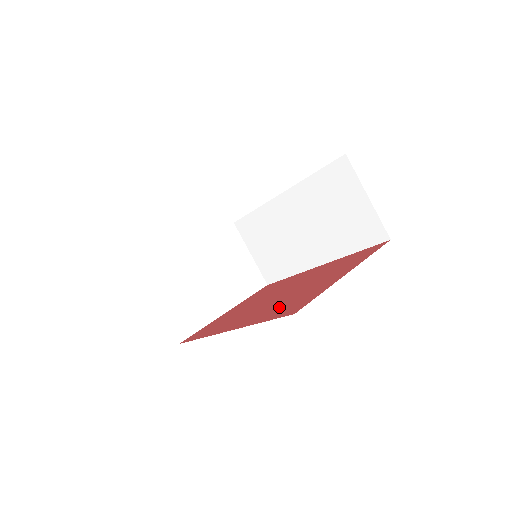
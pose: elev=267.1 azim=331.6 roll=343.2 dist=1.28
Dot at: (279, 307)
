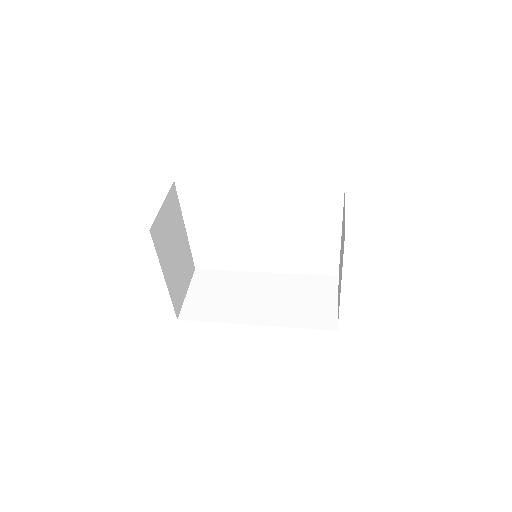
Dot at: occluded
